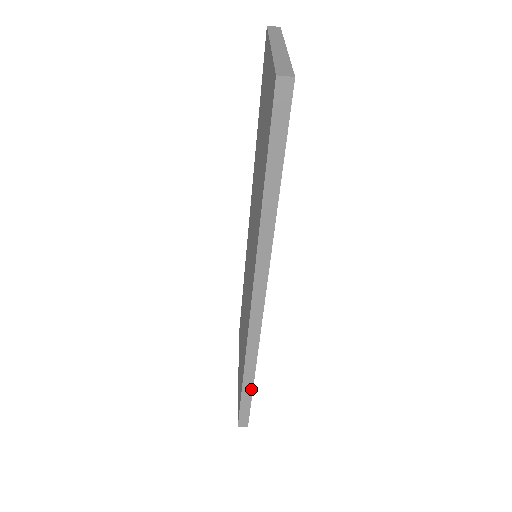
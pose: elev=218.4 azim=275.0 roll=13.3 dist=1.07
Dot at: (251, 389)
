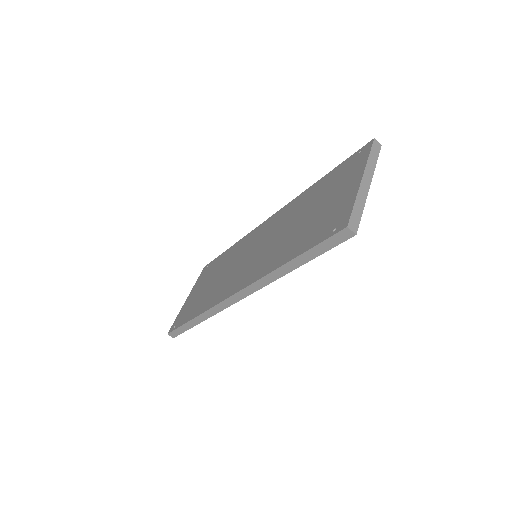
Dot at: (194, 325)
